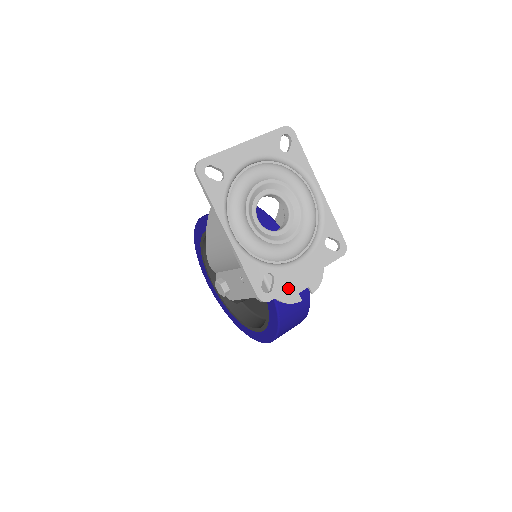
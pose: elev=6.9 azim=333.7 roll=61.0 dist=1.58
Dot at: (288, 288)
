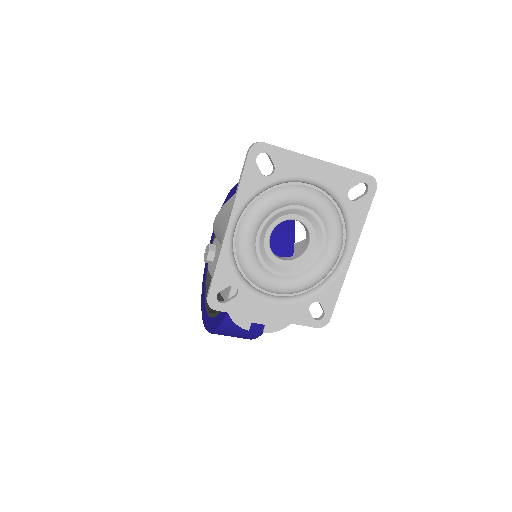
Dot at: (242, 313)
